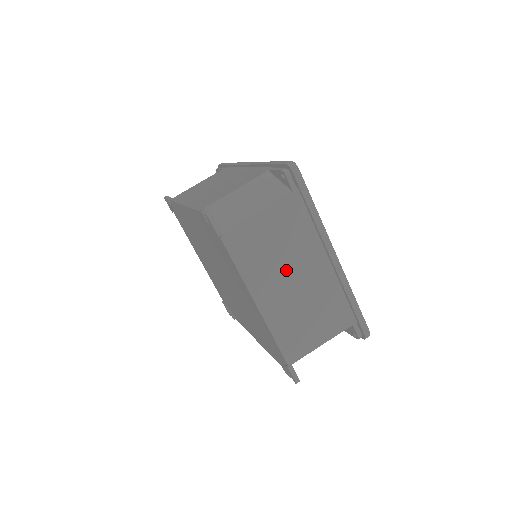
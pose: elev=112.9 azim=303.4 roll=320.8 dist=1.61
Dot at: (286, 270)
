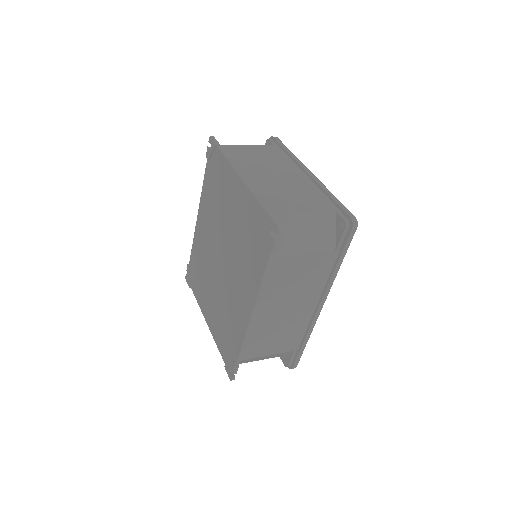
Dot at: (268, 170)
